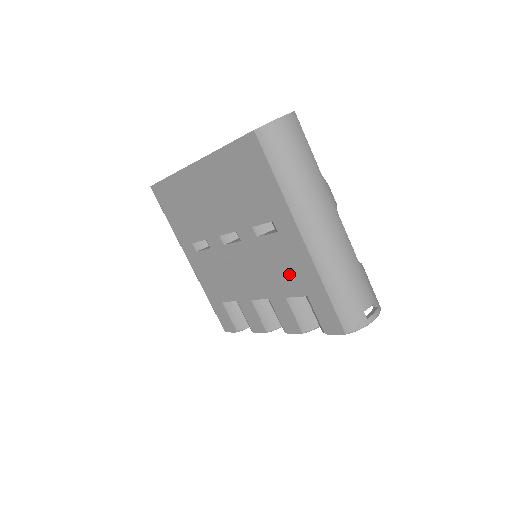
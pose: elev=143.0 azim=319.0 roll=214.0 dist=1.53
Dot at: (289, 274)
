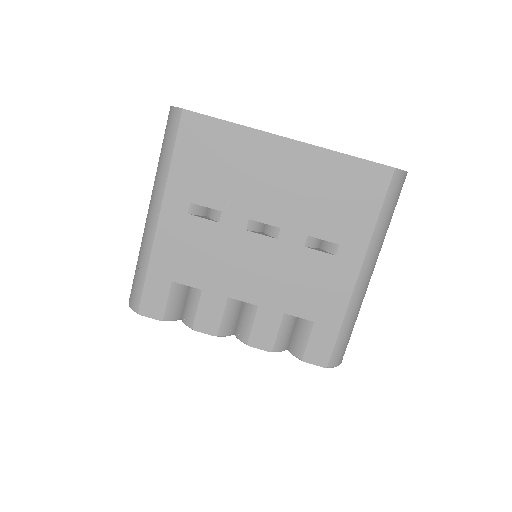
Dot at: (311, 295)
